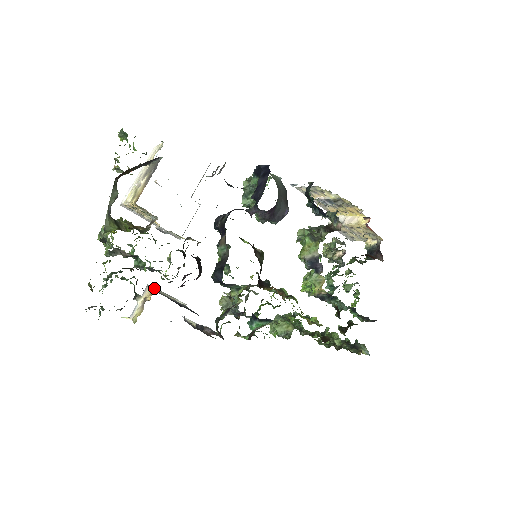
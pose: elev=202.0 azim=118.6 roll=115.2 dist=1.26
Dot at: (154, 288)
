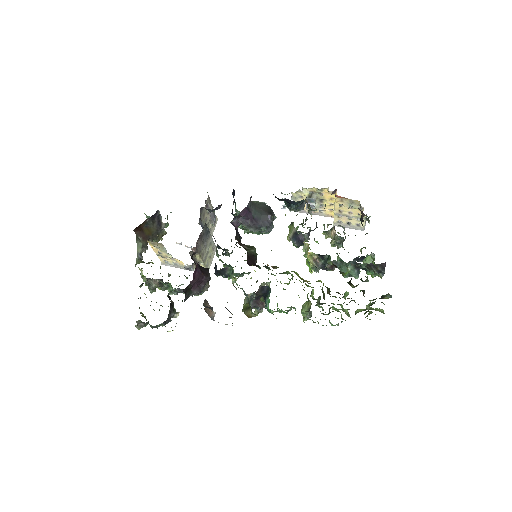
Dot at: occluded
